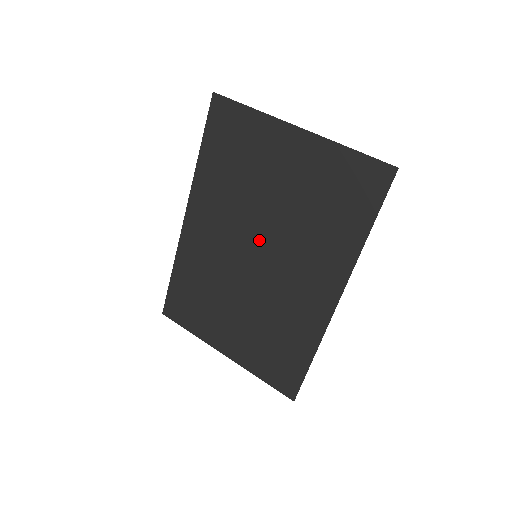
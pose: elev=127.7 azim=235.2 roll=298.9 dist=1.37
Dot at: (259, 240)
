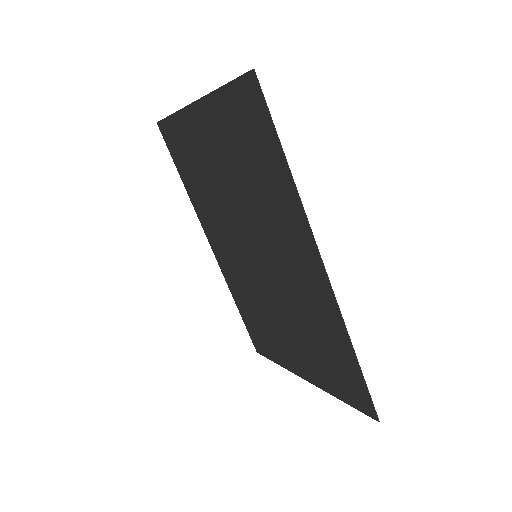
Dot at: (247, 237)
